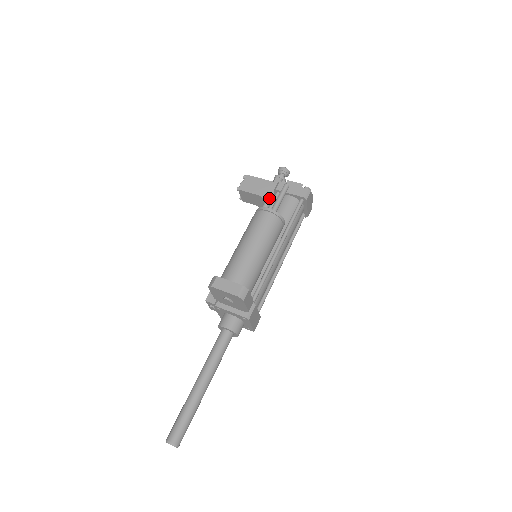
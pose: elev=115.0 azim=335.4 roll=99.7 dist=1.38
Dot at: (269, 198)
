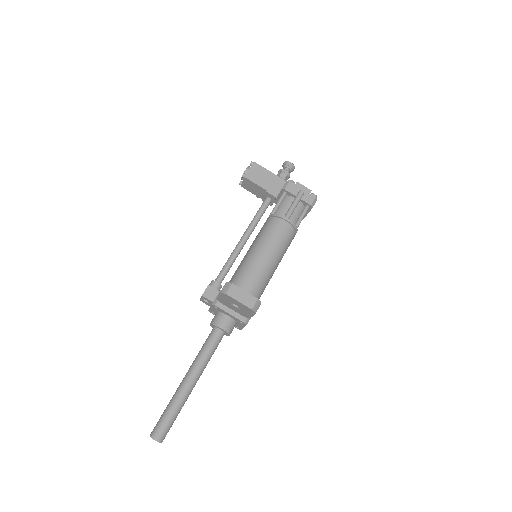
Dot at: (275, 195)
